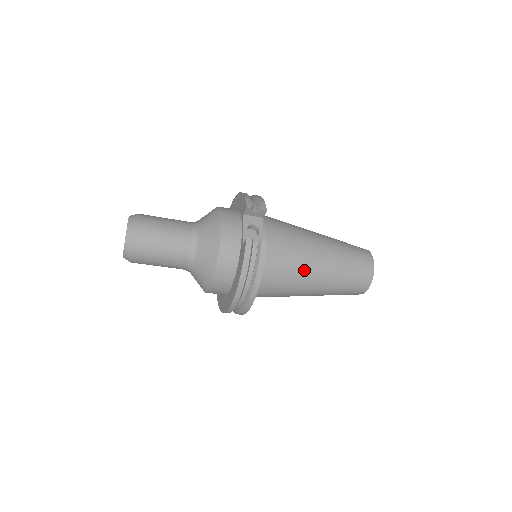
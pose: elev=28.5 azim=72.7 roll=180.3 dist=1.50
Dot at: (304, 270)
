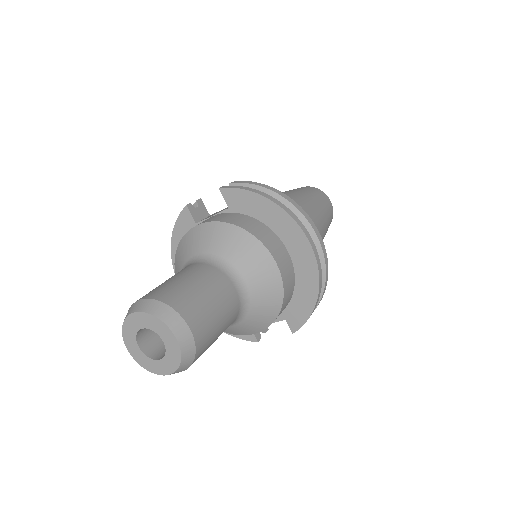
Dot at: occluded
